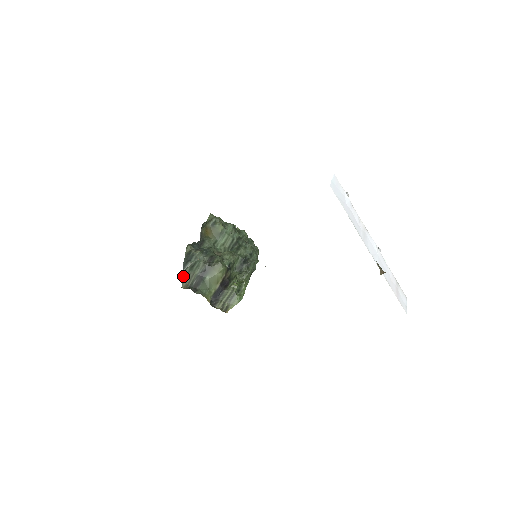
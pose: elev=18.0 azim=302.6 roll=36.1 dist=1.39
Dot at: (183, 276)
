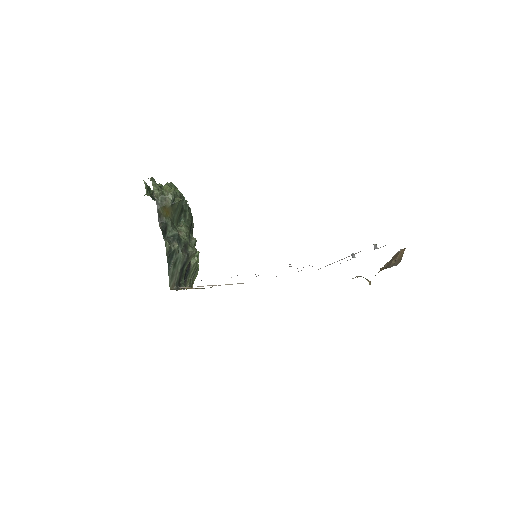
Dot at: (169, 277)
